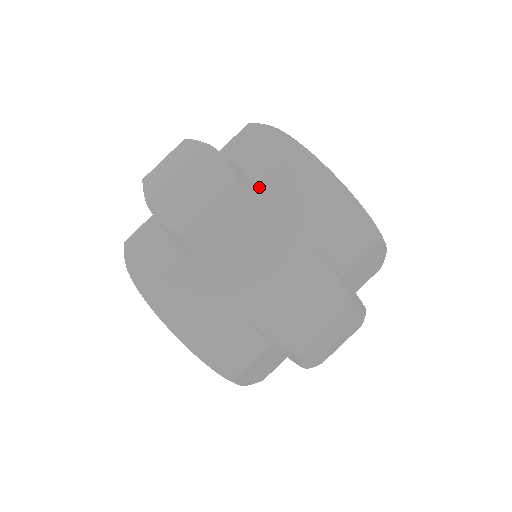
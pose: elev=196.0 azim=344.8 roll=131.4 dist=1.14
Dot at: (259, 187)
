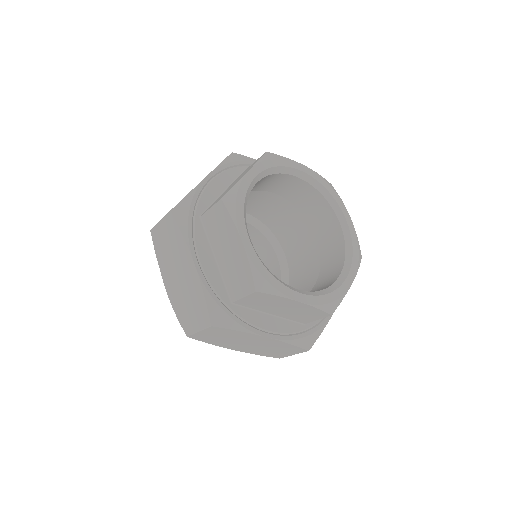
Dot at: (201, 215)
